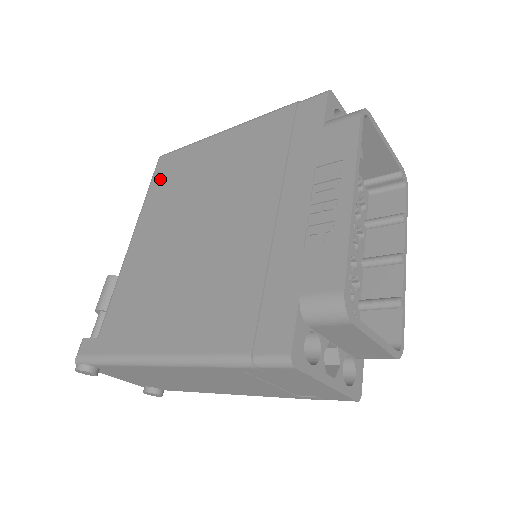
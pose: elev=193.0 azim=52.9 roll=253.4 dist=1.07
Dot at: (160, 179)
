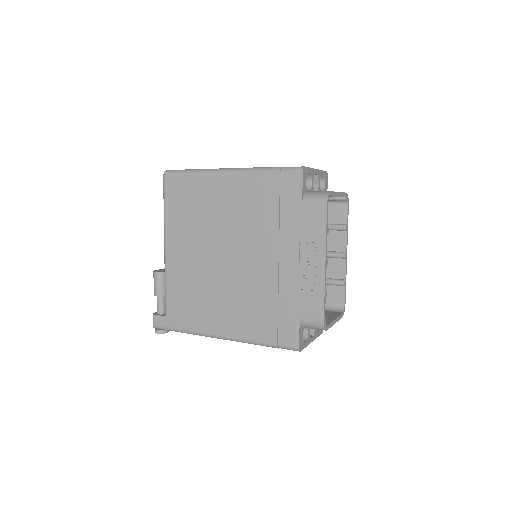
Dot at: (173, 199)
